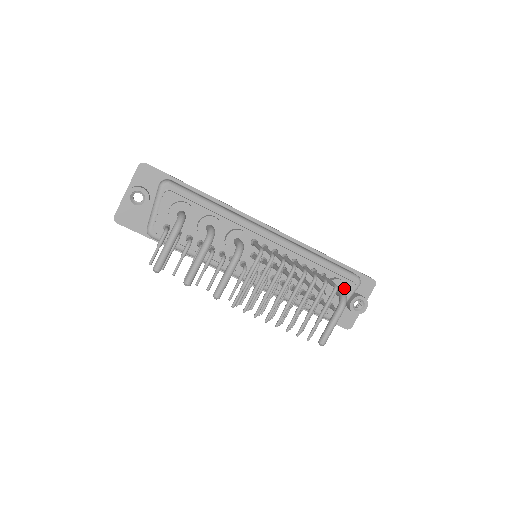
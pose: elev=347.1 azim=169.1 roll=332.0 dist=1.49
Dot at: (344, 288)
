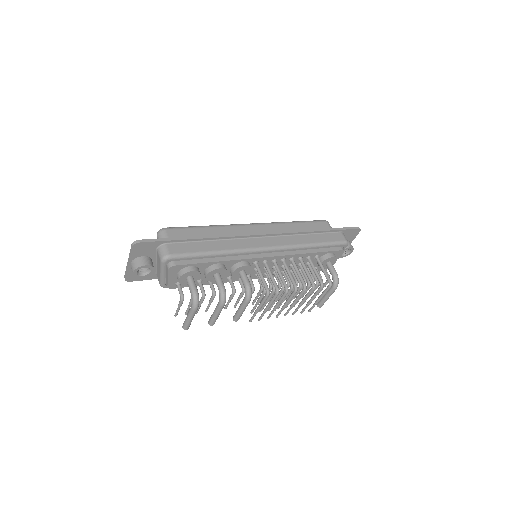
Dot at: (335, 260)
